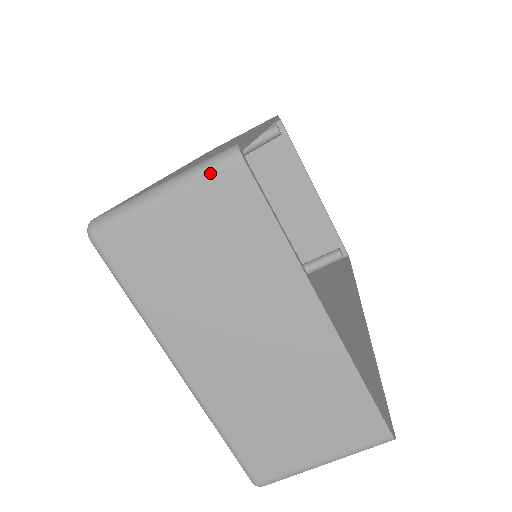
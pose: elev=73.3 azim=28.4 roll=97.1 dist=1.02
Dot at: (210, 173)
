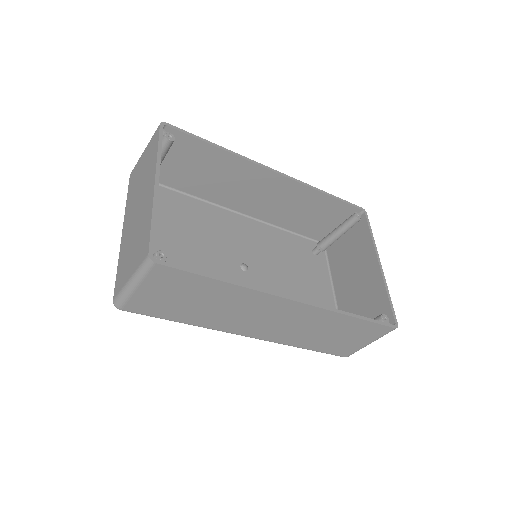
Dot at: (154, 134)
